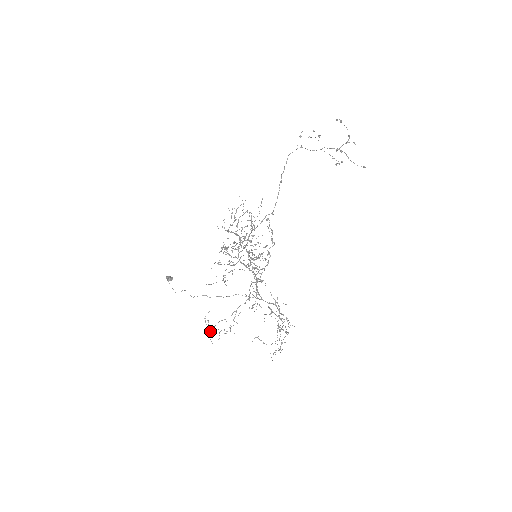
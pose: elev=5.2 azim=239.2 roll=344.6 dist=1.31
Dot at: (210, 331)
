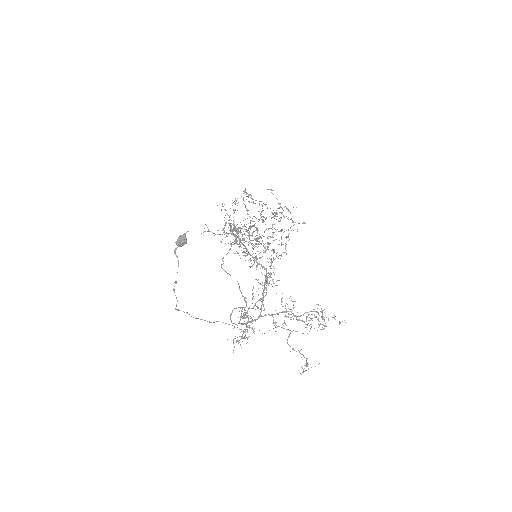
Dot at: occluded
